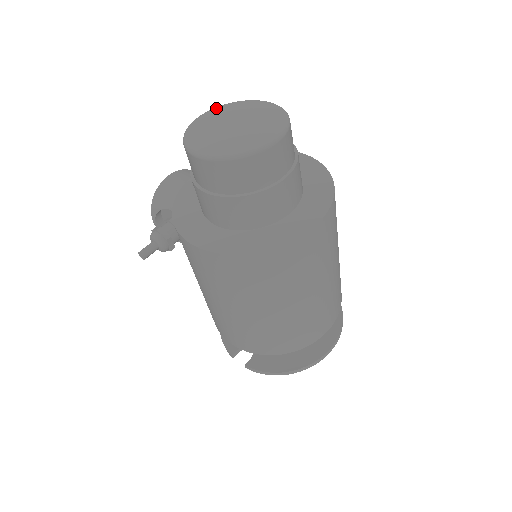
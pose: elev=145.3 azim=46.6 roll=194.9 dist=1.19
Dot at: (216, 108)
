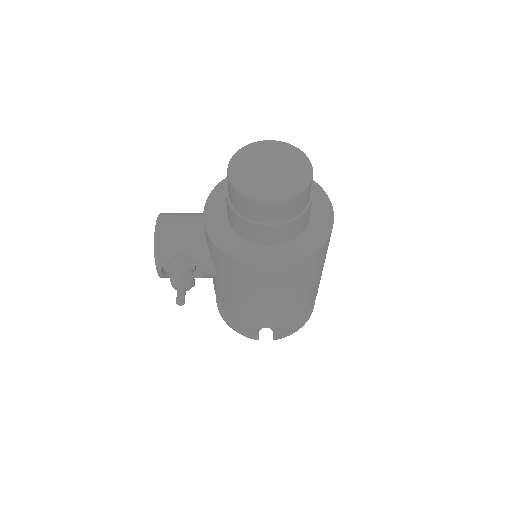
Dot at: (235, 158)
